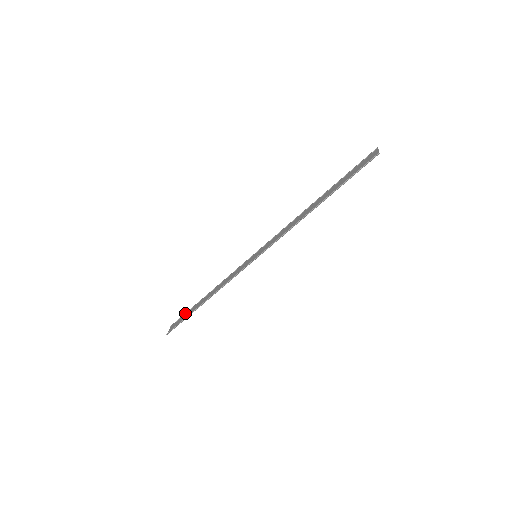
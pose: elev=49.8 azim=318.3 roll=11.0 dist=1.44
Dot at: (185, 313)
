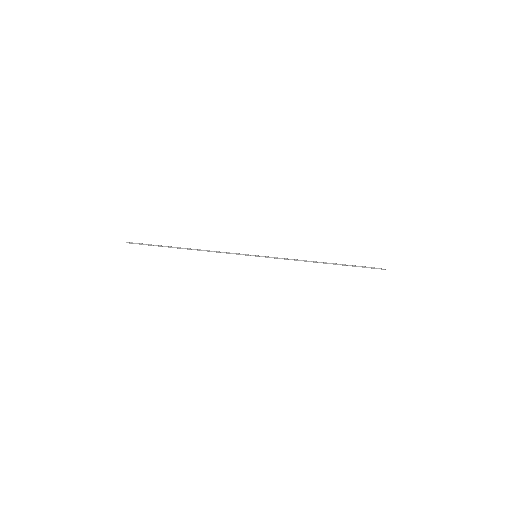
Dot at: occluded
